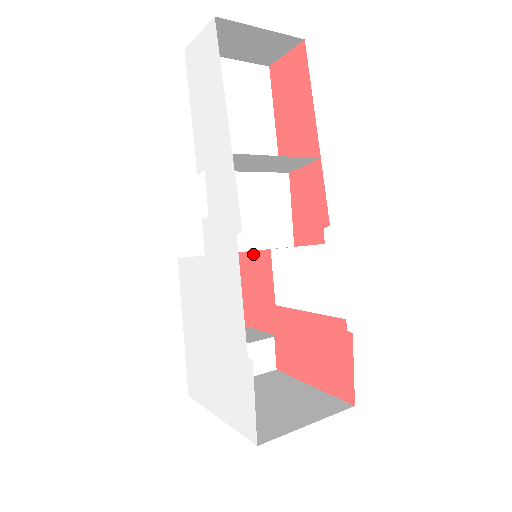
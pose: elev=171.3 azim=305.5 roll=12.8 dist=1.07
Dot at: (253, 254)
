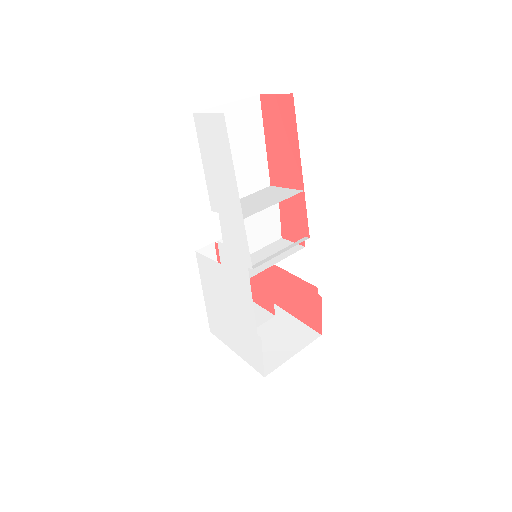
Dot at: occluded
